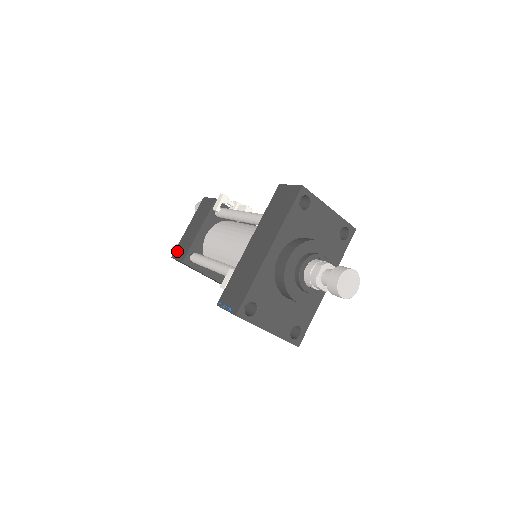
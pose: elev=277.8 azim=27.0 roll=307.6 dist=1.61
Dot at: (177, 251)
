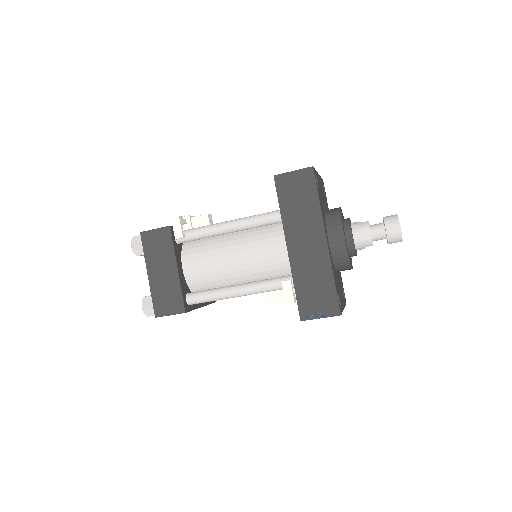
Dot at: (160, 307)
